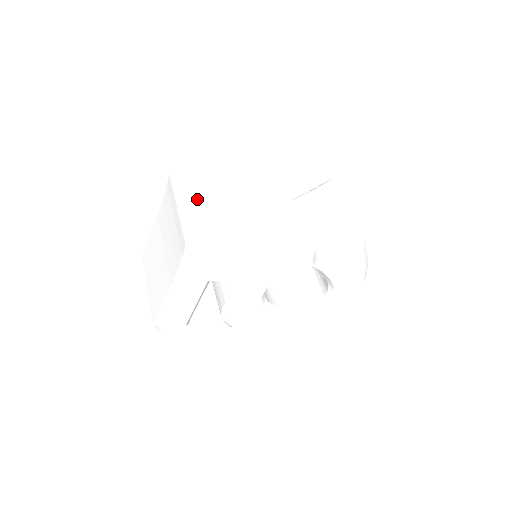
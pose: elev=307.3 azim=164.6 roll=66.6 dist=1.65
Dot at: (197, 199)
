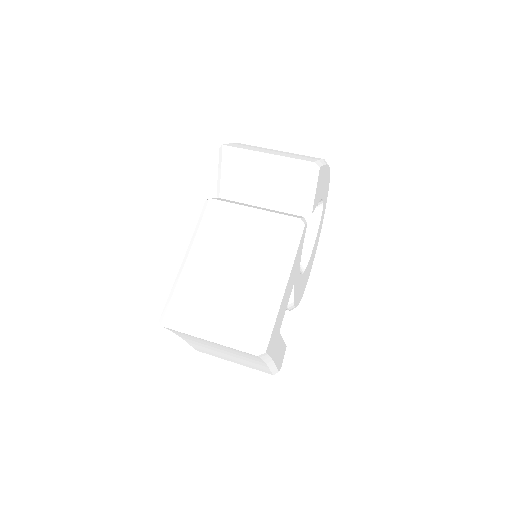
Dot at: (202, 313)
